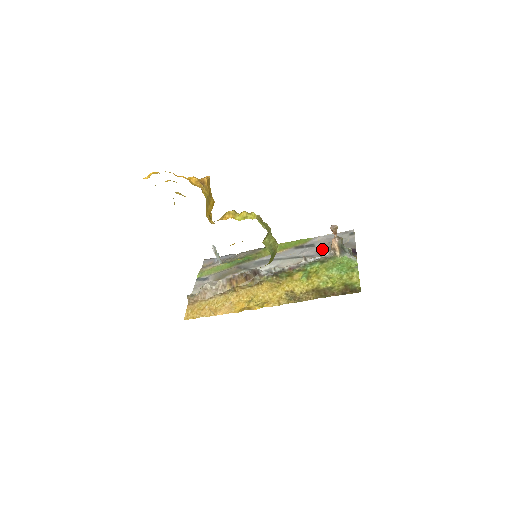
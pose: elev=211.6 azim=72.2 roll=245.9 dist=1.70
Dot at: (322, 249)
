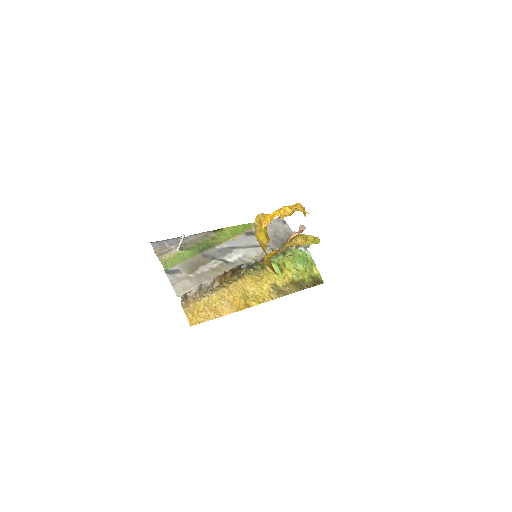
Dot at: (273, 238)
